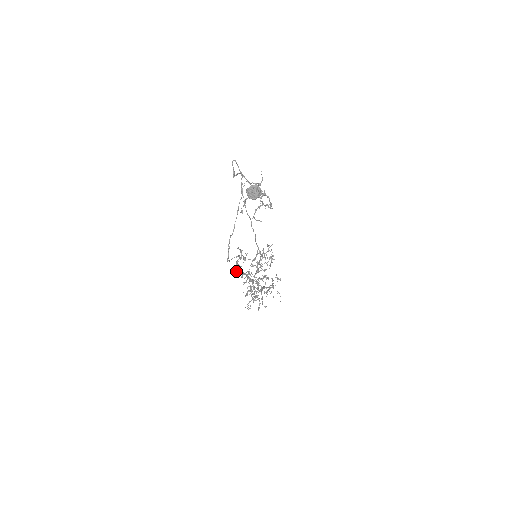
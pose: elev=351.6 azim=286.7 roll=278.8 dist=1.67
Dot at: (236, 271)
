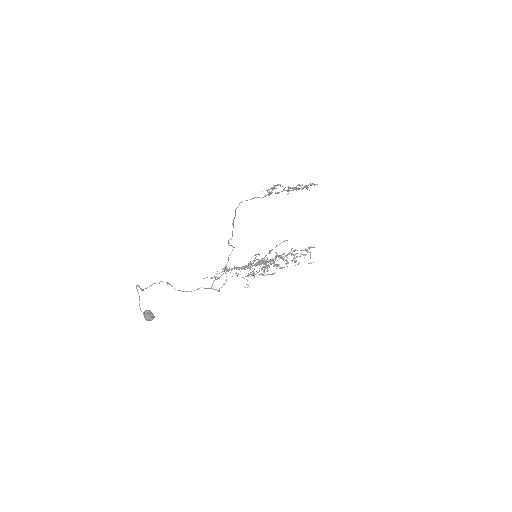
Dot at: (225, 272)
